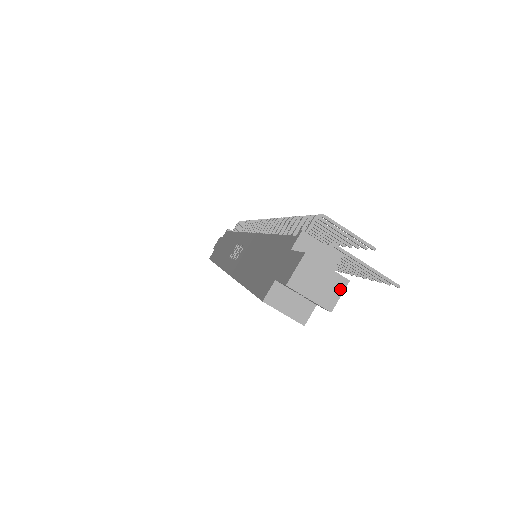
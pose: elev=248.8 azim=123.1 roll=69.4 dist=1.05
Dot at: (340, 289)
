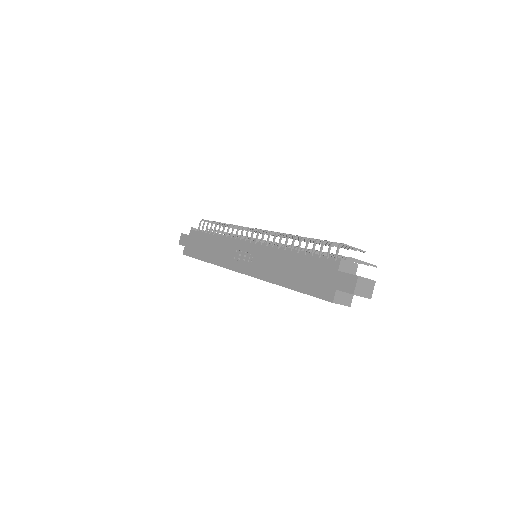
Dot at: (373, 287)
